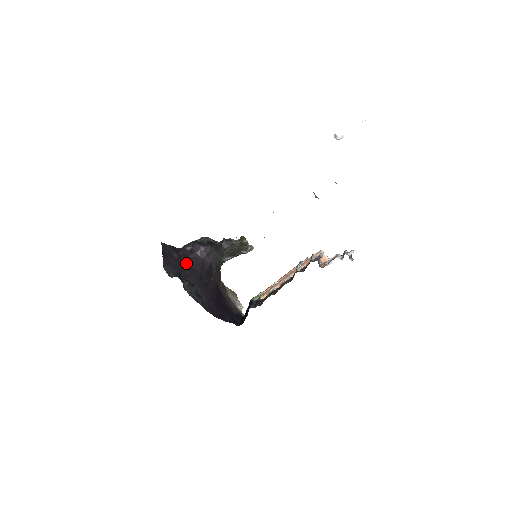
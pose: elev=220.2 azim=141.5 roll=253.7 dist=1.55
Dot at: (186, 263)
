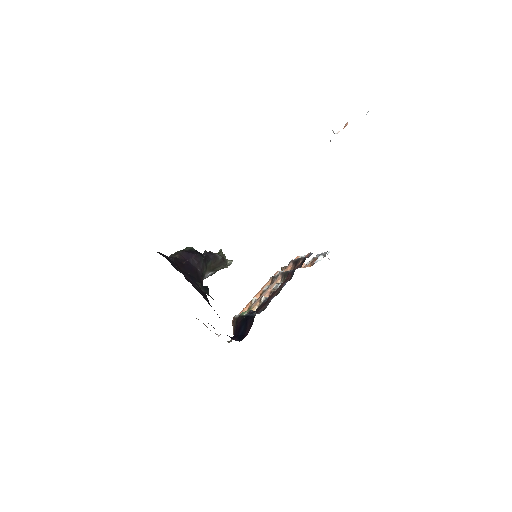
Dot at: (183, 269)
